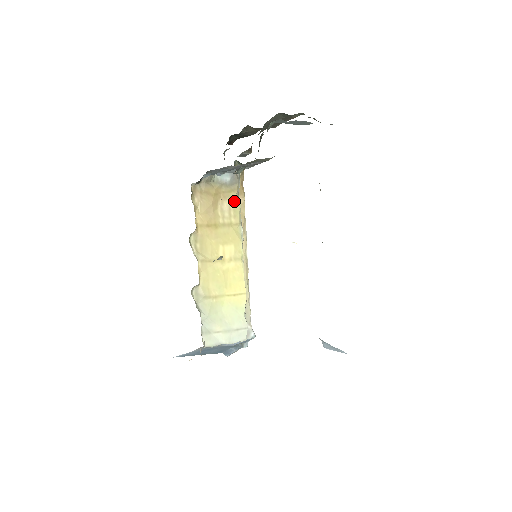
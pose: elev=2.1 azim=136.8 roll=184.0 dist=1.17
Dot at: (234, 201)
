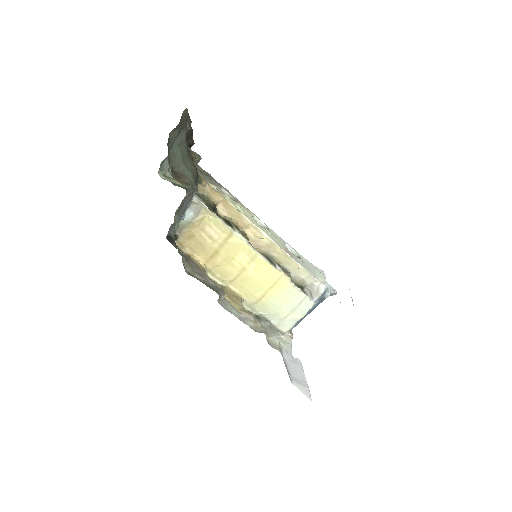
Dot at: (212, 222)
